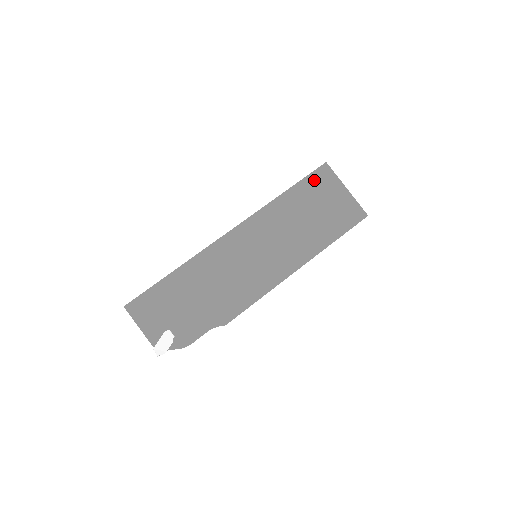
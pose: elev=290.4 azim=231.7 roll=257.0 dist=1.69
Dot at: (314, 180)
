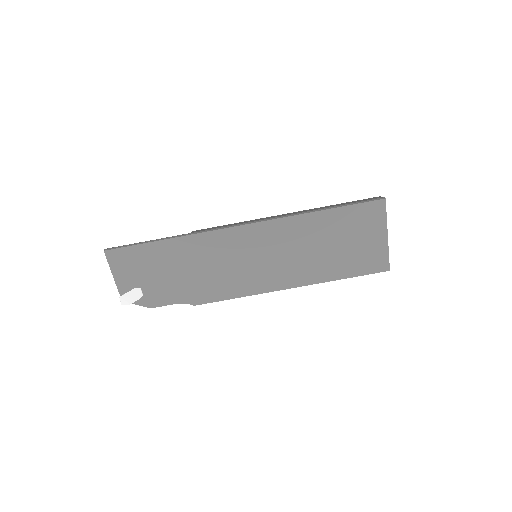
Dot at: (360, 212)
